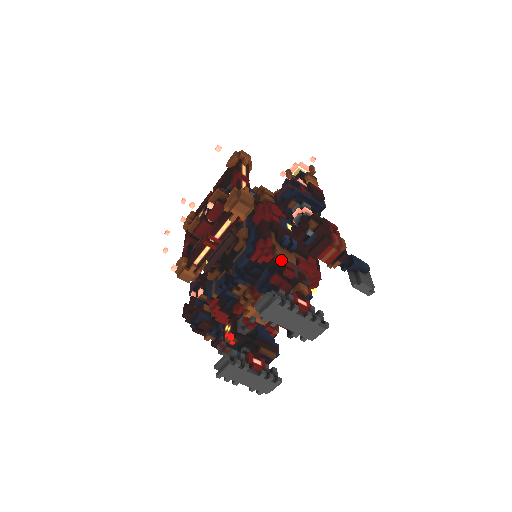
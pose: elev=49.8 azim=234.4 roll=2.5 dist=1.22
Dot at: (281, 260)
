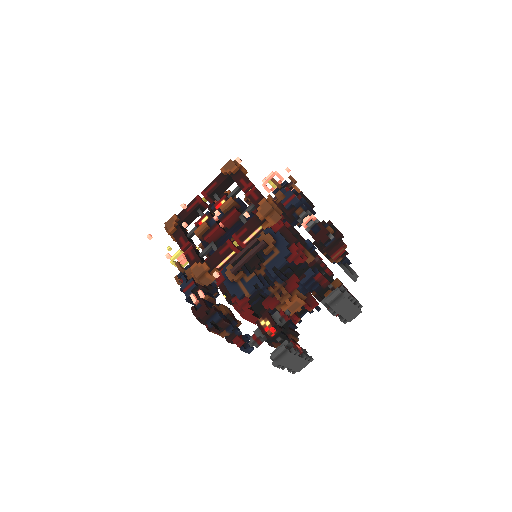
Dot at: (321, 261)
